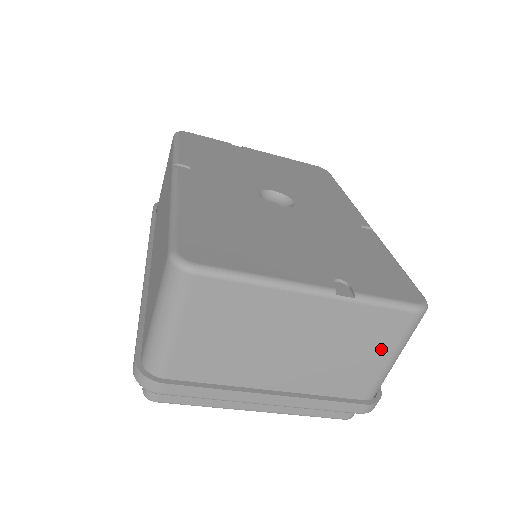
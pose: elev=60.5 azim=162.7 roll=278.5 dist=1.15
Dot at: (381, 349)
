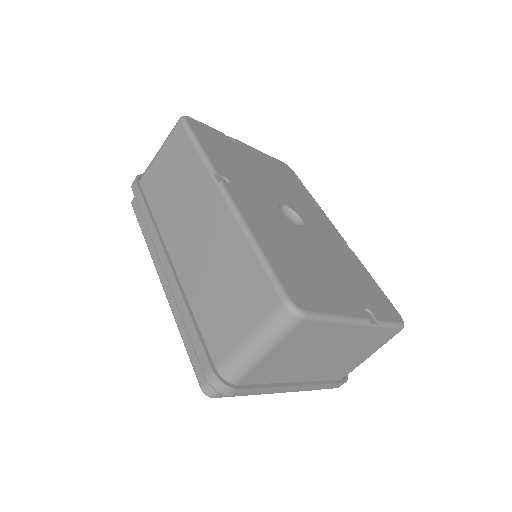
Dot at: (370, 351)
